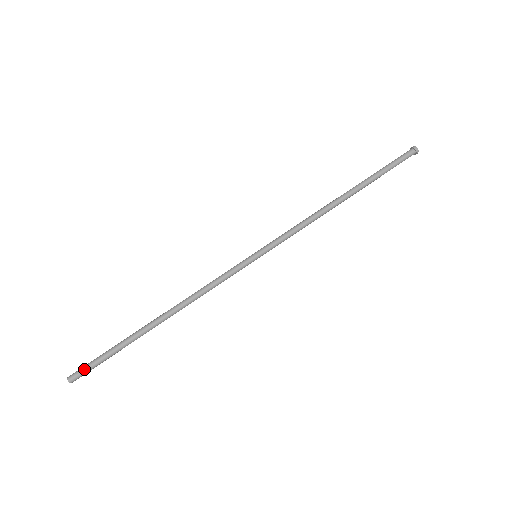
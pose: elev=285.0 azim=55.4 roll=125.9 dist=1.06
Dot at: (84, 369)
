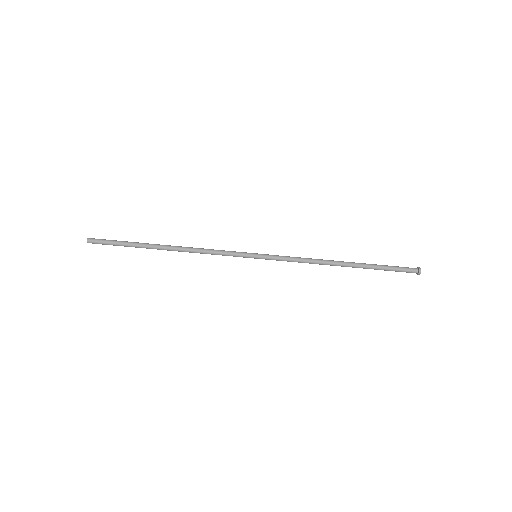
Dot at: (101, 240)
